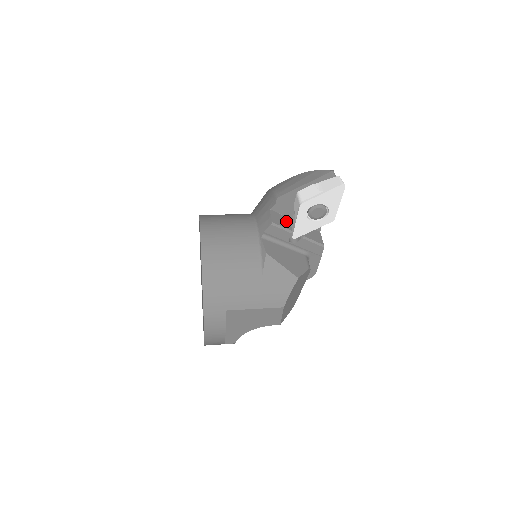
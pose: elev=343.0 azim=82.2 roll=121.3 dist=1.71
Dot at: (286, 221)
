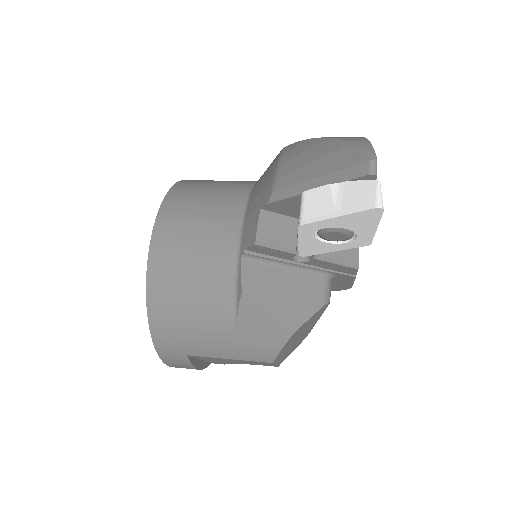
Dot at: (289, 229)
